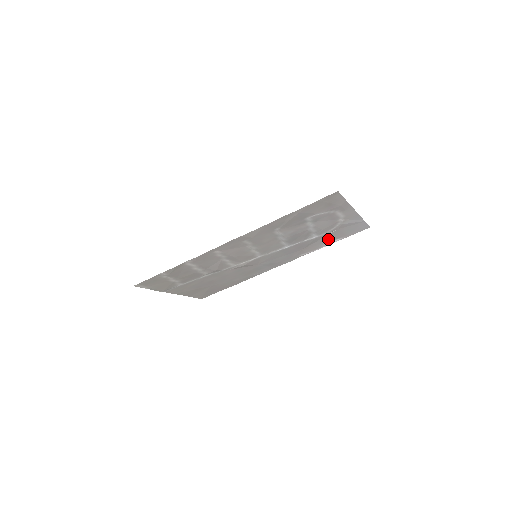
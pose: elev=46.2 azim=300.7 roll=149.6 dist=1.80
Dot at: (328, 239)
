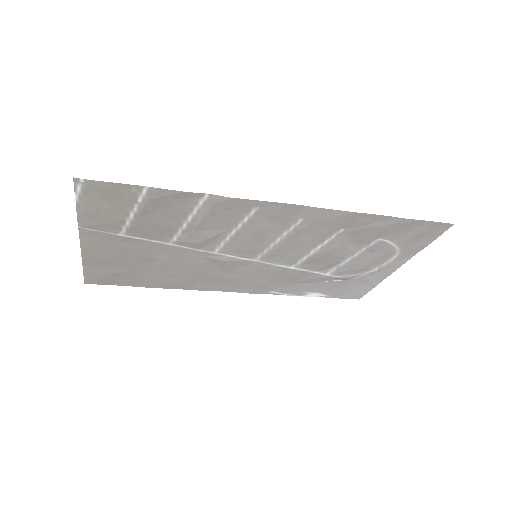
Dot at: (321, 287)
